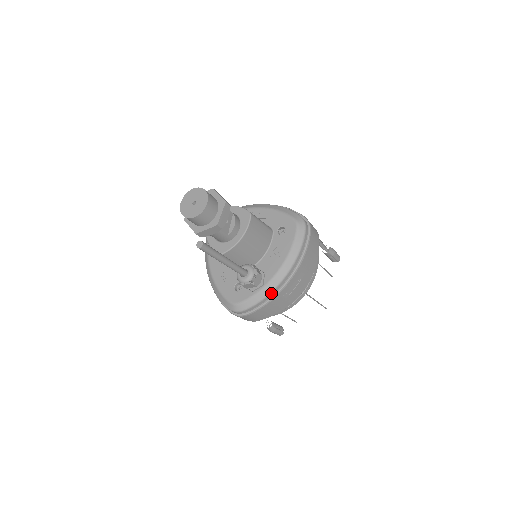
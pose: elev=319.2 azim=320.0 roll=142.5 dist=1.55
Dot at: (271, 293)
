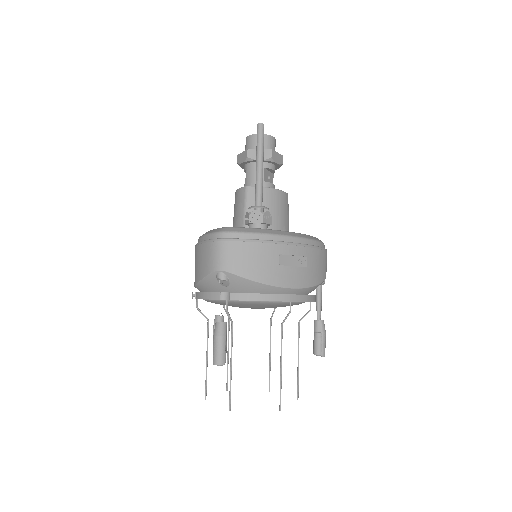
Dot at: (273, 236)
